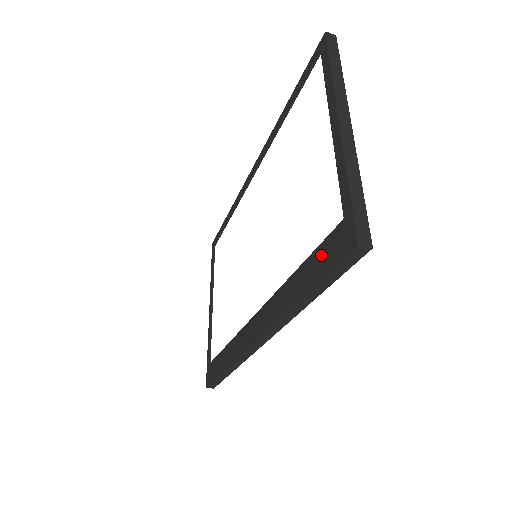
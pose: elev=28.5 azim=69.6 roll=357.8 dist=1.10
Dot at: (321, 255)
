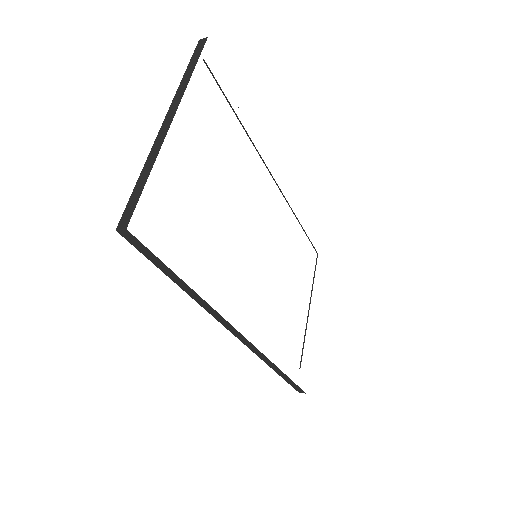
Dot at: occluded
